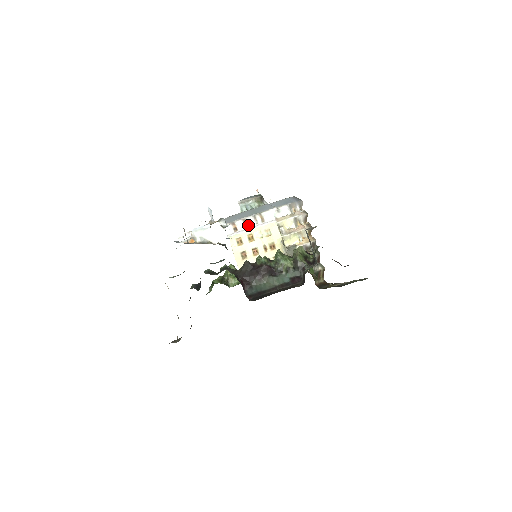
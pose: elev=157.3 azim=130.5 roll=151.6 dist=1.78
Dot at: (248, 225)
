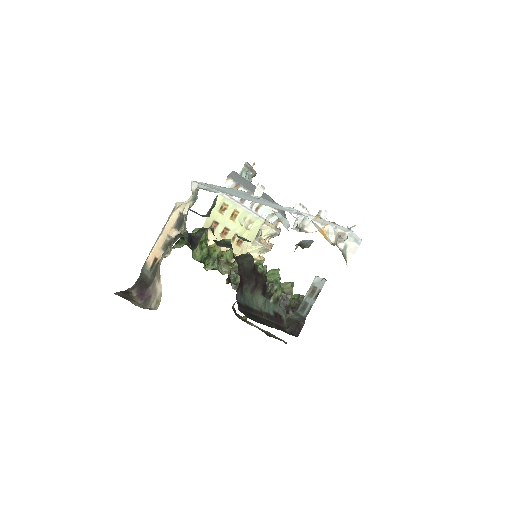
Dot at: (244, 201)
